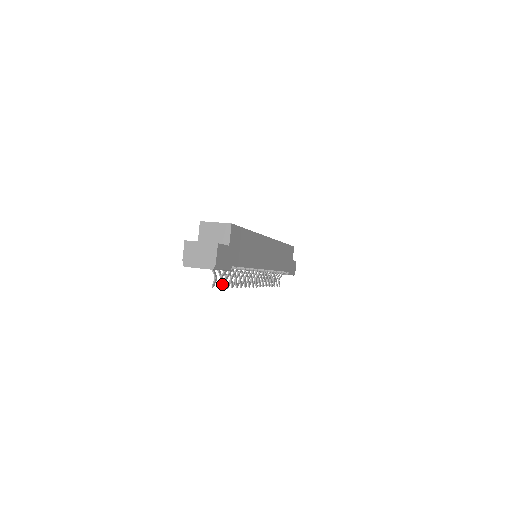
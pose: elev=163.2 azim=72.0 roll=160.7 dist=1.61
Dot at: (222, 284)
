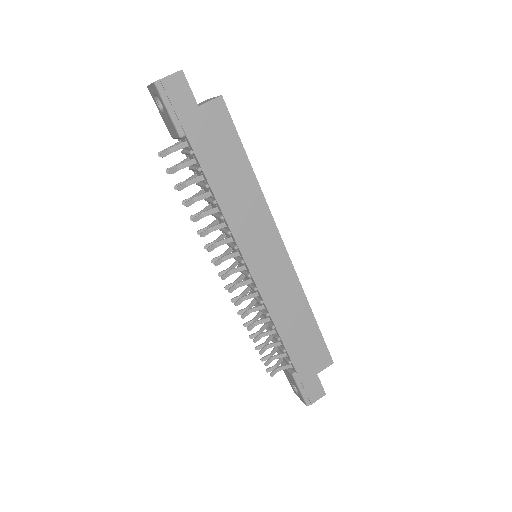
Dot at: (166, 154)
